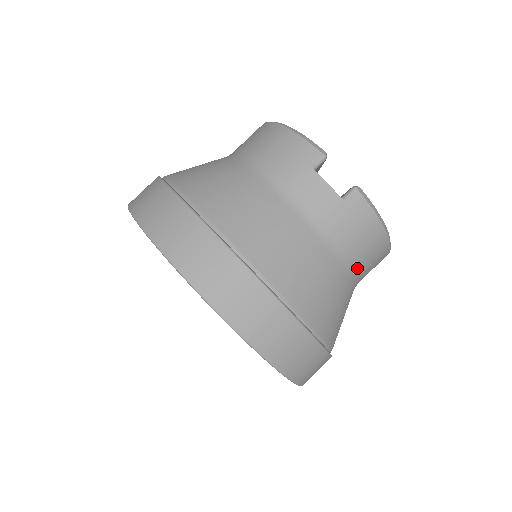
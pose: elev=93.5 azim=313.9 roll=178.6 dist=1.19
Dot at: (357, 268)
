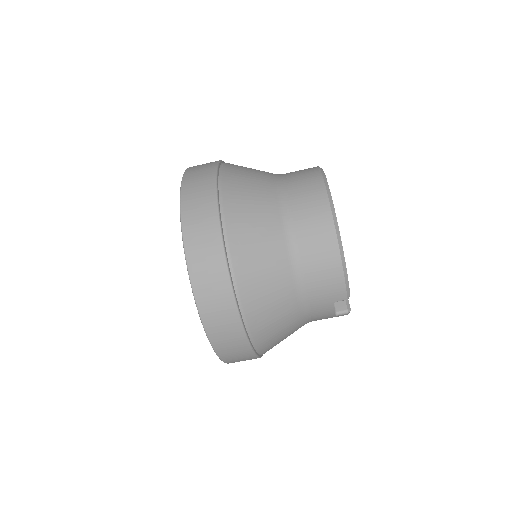
Dot at: occluded
